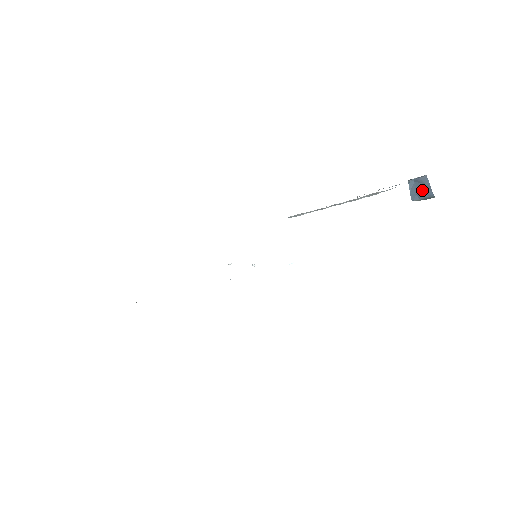
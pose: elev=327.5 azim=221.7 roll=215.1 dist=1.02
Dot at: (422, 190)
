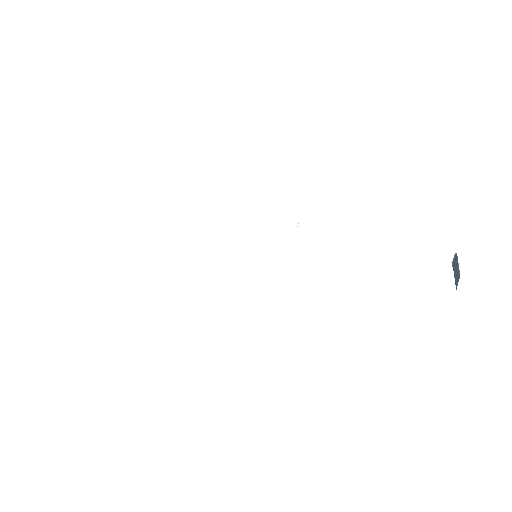
Dot at: (455, 274)
